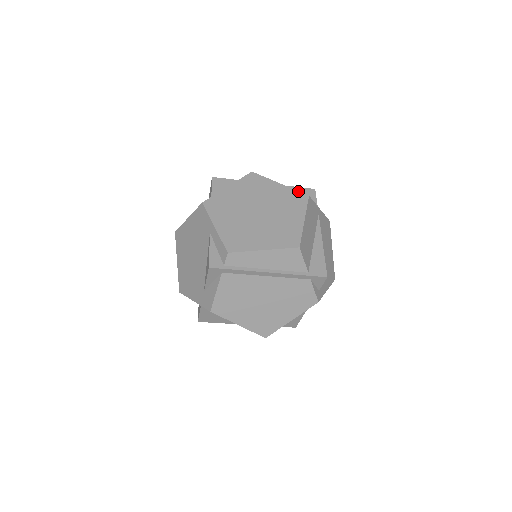
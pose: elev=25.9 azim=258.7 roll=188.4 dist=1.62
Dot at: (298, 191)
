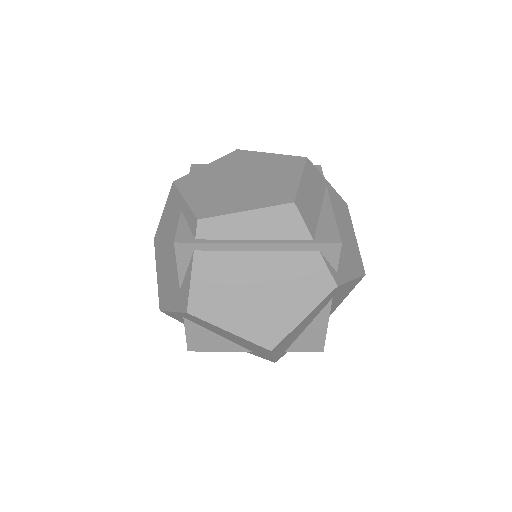
Dot at: occluded
